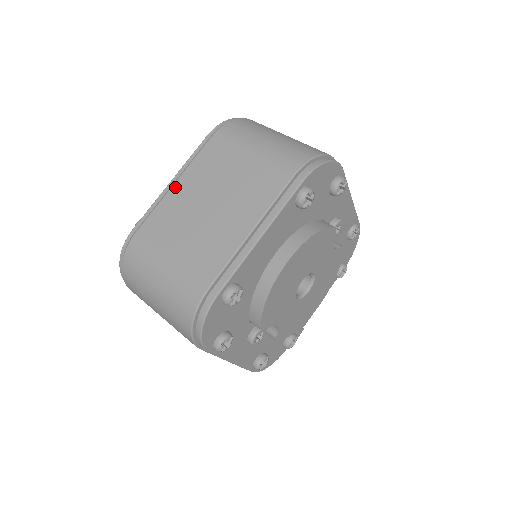
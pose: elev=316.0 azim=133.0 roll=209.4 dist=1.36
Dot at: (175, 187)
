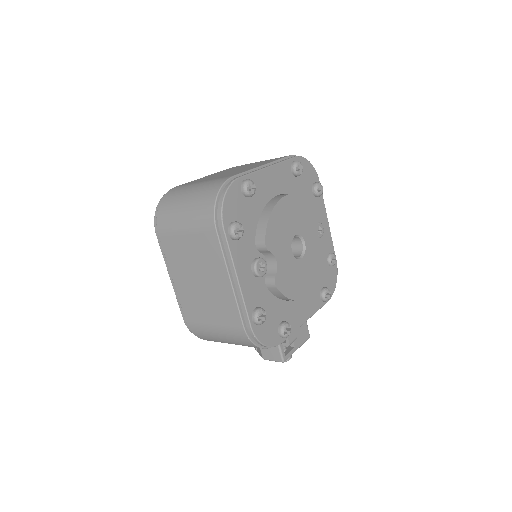
Dot at: occluded
